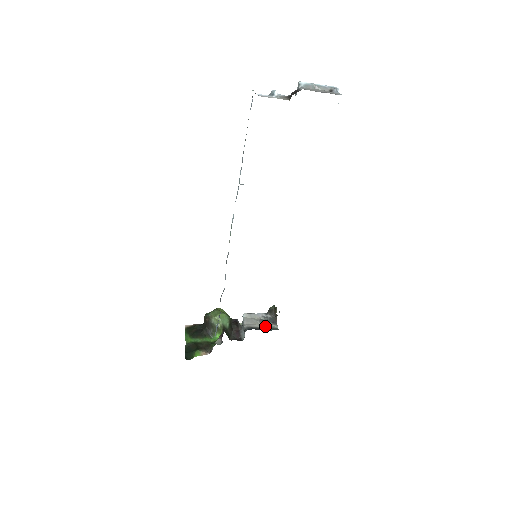
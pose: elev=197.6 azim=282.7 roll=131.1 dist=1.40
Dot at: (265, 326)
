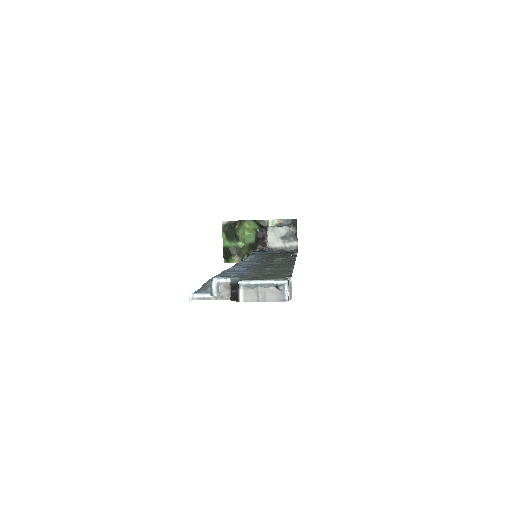
Dot at: (285, 245)
